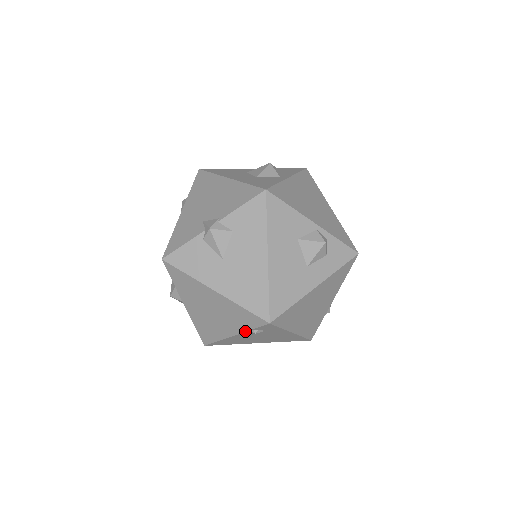
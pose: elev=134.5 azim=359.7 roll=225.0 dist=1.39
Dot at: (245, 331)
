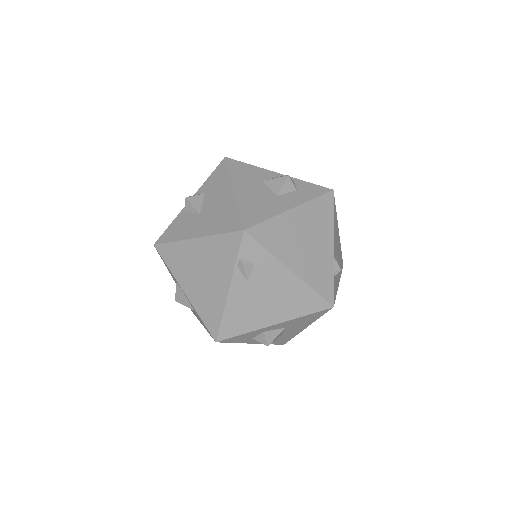
Dot at: (233, 268)
